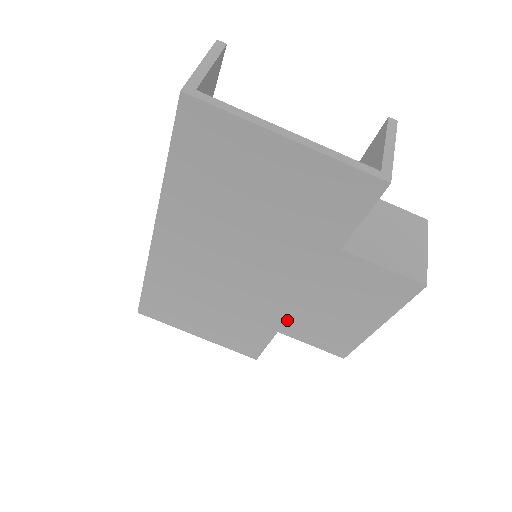
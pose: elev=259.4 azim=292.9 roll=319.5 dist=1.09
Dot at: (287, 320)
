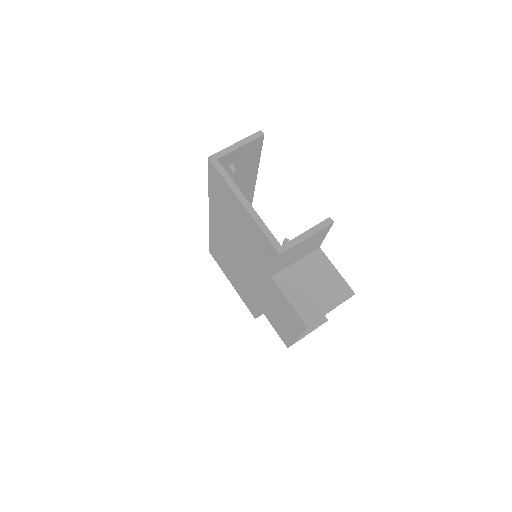
Dot at: (261, 303)
